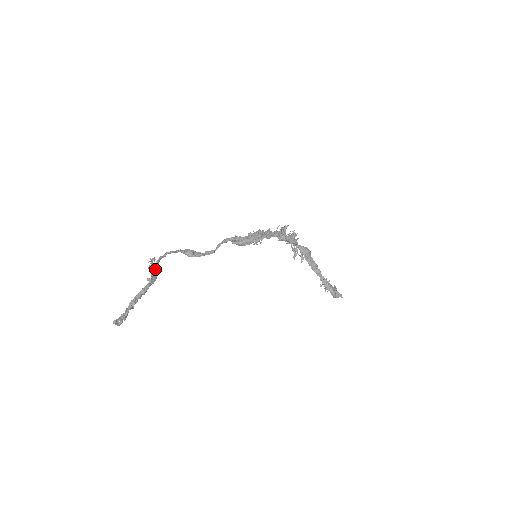
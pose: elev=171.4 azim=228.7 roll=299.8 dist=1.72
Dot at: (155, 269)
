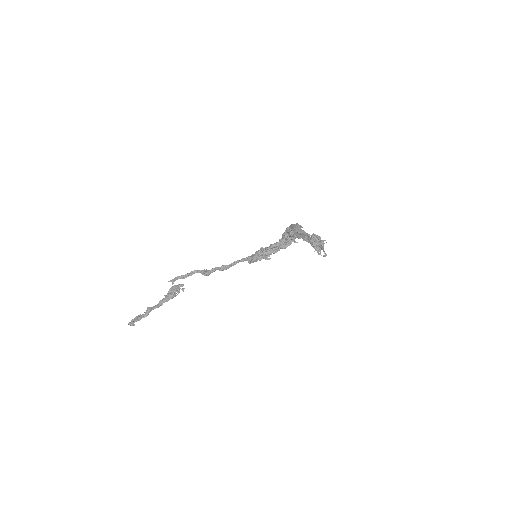
Dot at: (174, 286)
